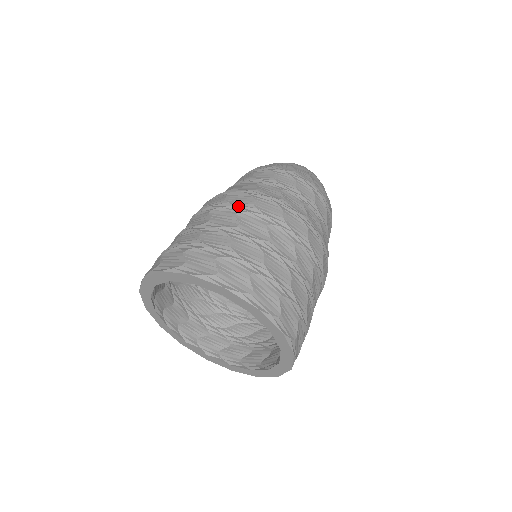
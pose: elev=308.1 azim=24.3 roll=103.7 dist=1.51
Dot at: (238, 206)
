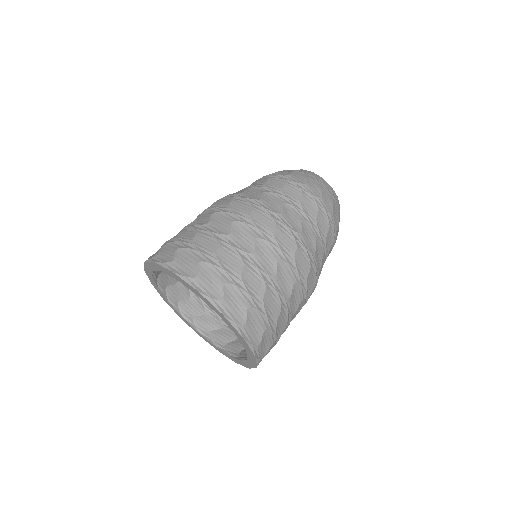
Dot at: (217, 207)
